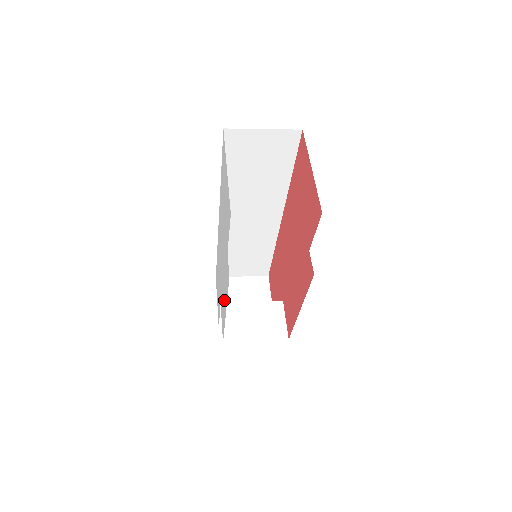
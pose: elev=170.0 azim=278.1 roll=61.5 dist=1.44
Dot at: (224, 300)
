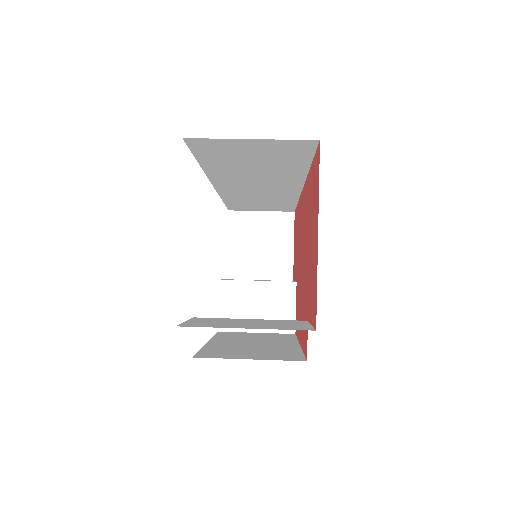
Dot at: occluded
